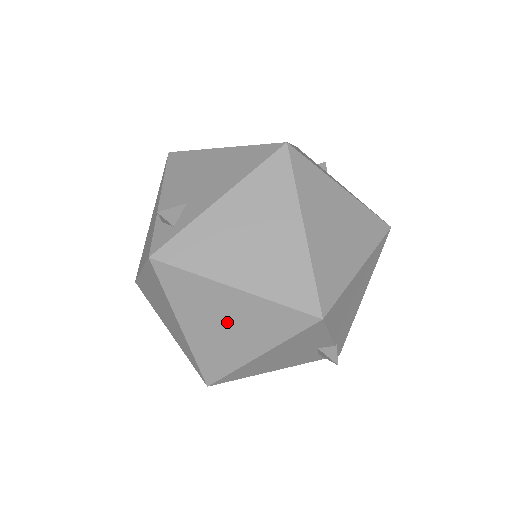
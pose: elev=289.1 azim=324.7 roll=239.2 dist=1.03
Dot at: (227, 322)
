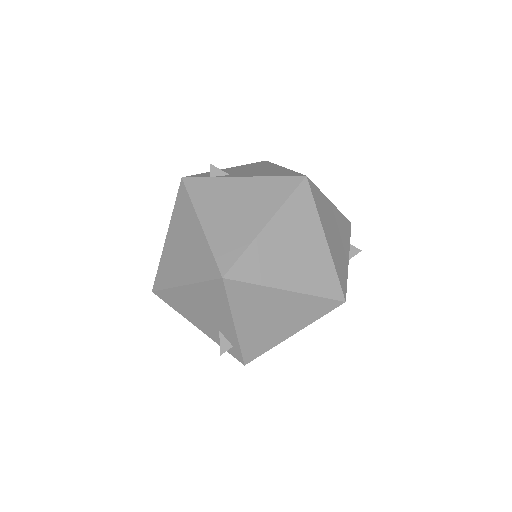
Dot at: occluded
